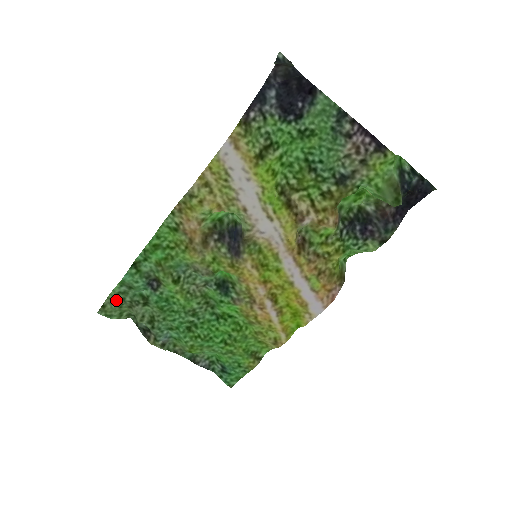
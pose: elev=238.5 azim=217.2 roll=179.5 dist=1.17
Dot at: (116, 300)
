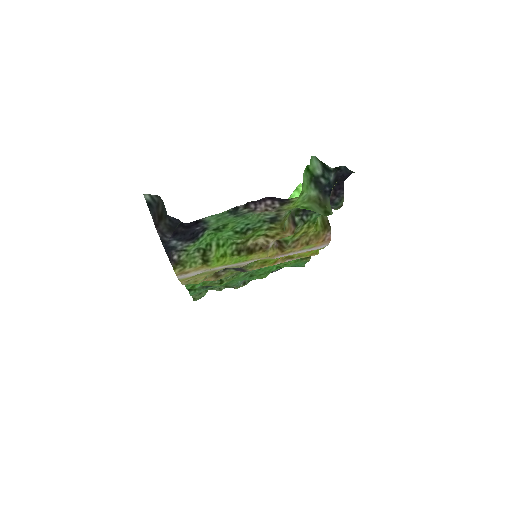
Dot at: (197, 294)
